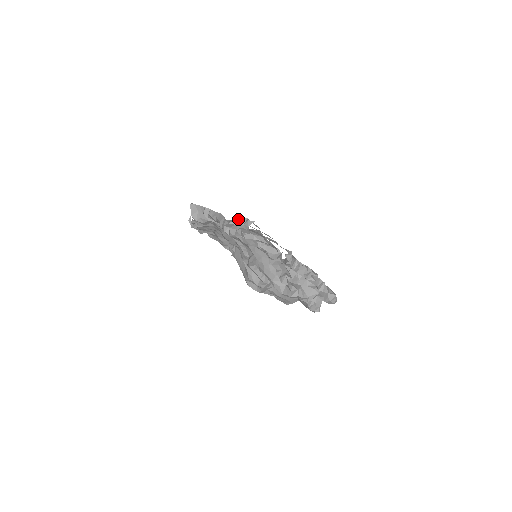
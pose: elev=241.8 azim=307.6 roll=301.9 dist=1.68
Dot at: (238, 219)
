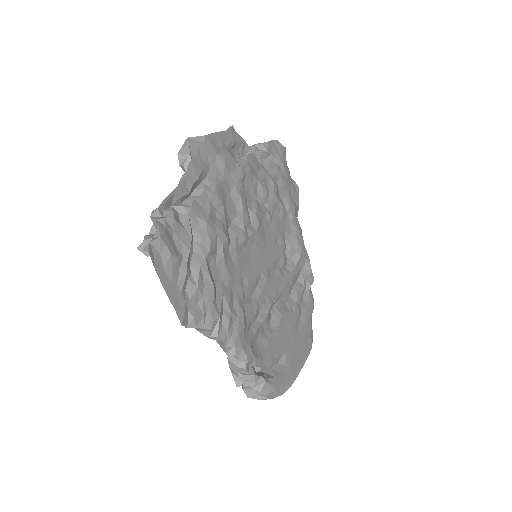
Dot at: (157, 224)
